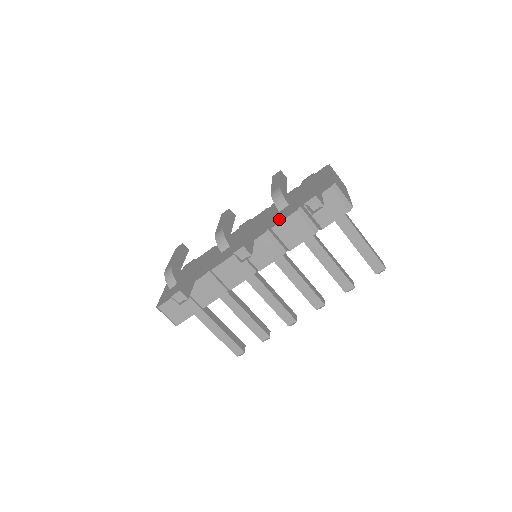
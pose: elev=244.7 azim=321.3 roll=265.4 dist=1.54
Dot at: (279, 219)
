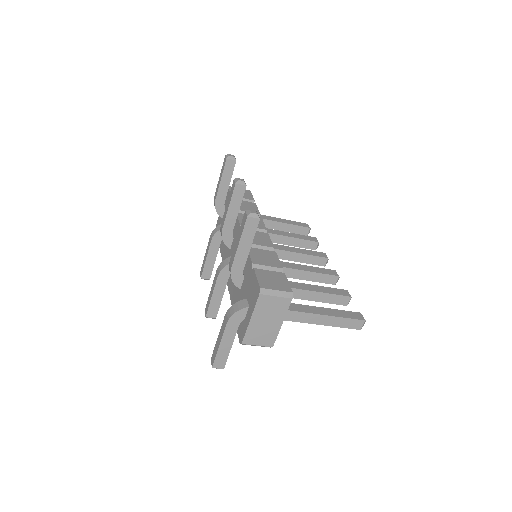
Dot at: (233, 299)
